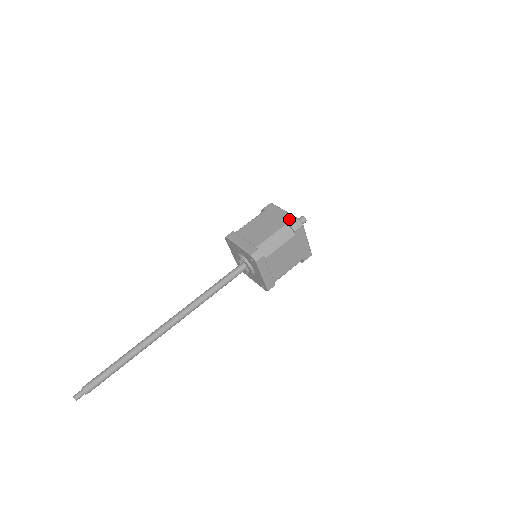
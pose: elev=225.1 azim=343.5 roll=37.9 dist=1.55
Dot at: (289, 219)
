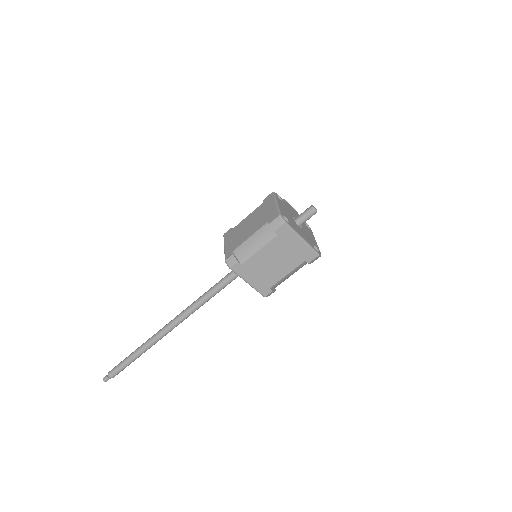
Dot at: (272, 216)
